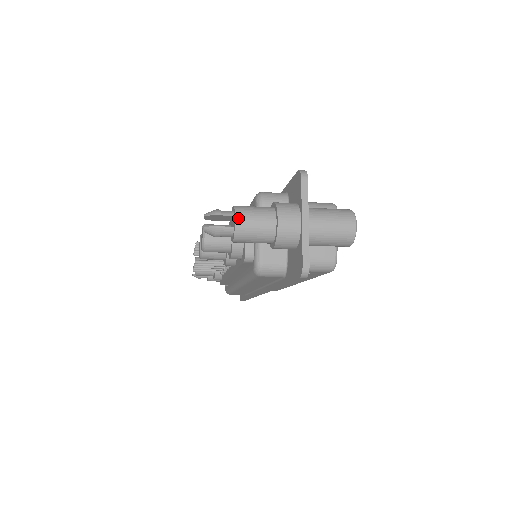
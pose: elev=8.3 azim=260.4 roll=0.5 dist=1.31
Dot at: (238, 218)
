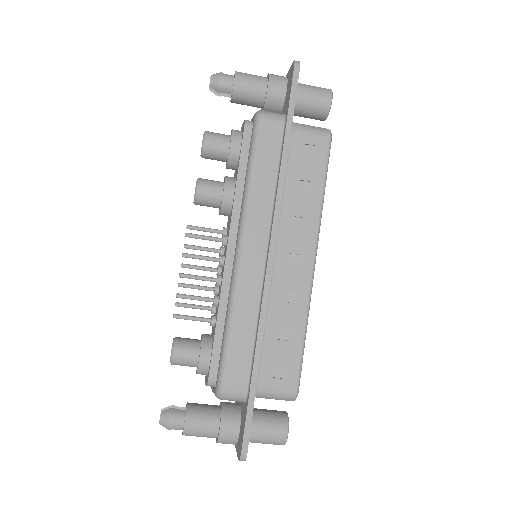
Dot at: occluded
